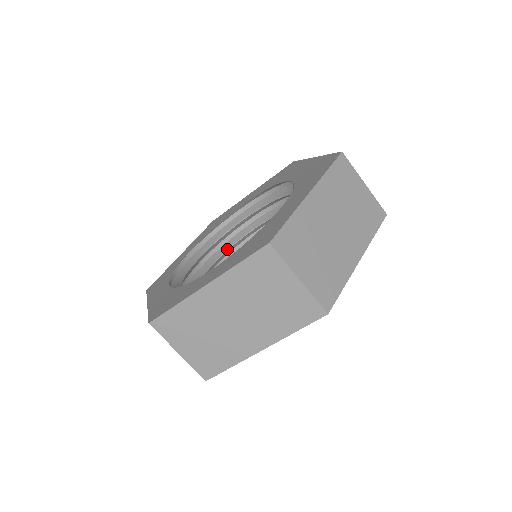
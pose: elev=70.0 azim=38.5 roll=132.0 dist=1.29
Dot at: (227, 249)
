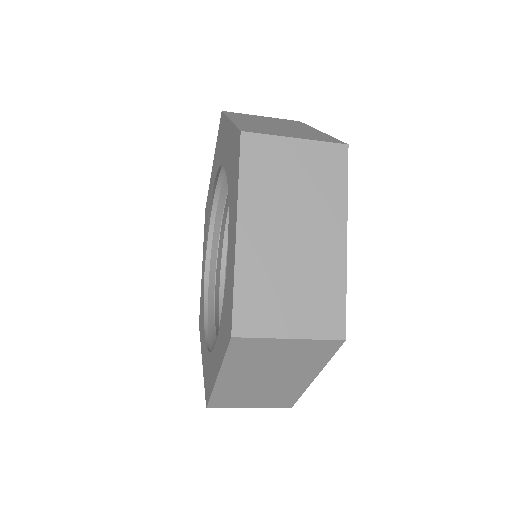
Dot at: occluded
